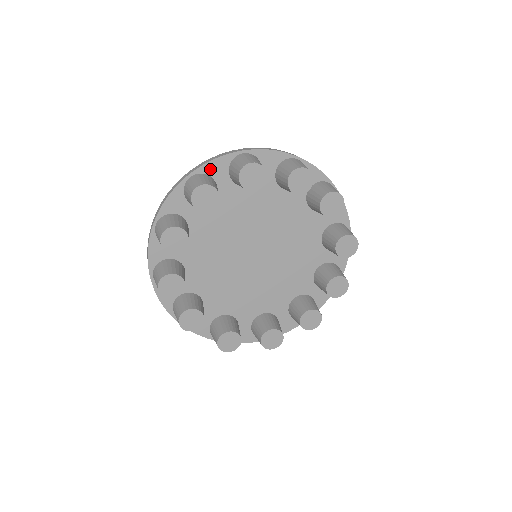
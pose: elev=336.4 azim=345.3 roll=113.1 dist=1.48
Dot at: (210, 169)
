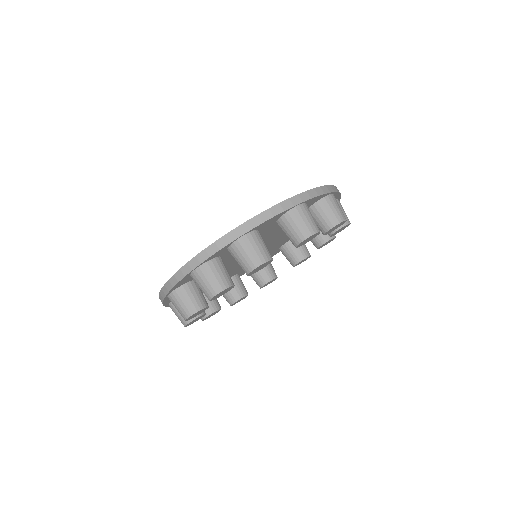
Dot at: (169, 301)
